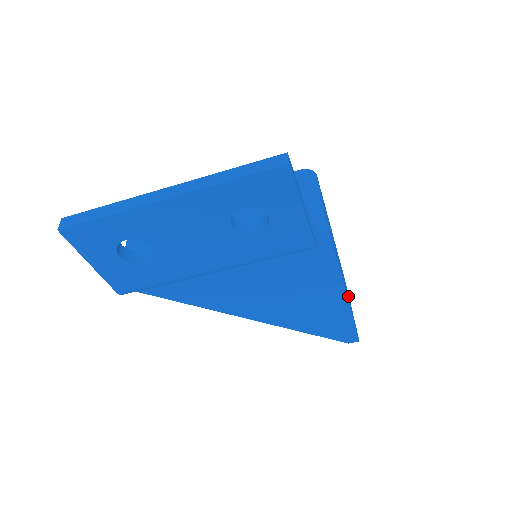
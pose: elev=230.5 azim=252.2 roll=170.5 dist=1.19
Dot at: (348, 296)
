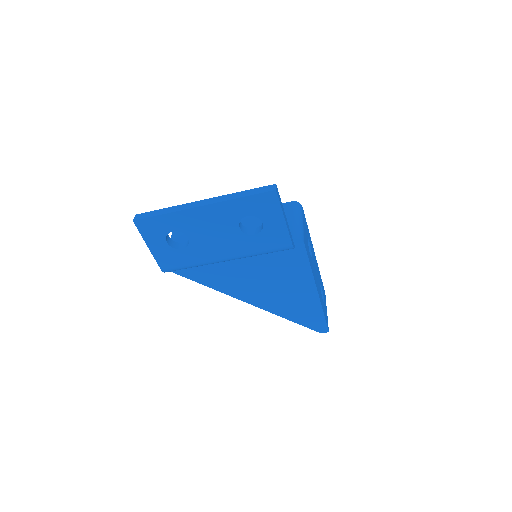
Dot at: (323, 299)
